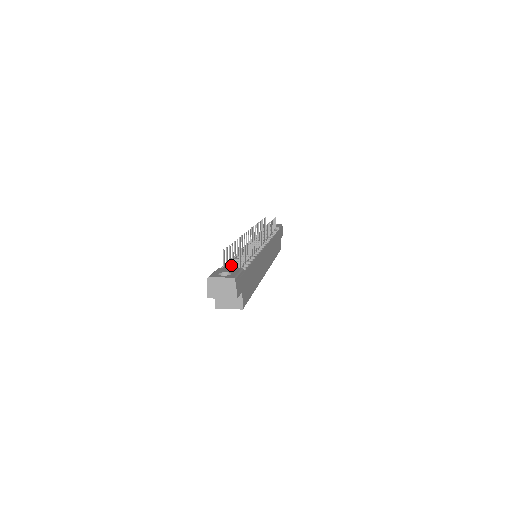
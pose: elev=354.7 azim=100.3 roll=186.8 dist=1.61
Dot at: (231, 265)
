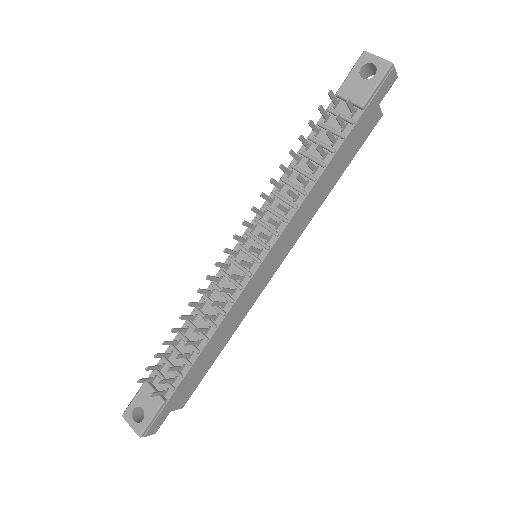
Dot at: (167, 365)
